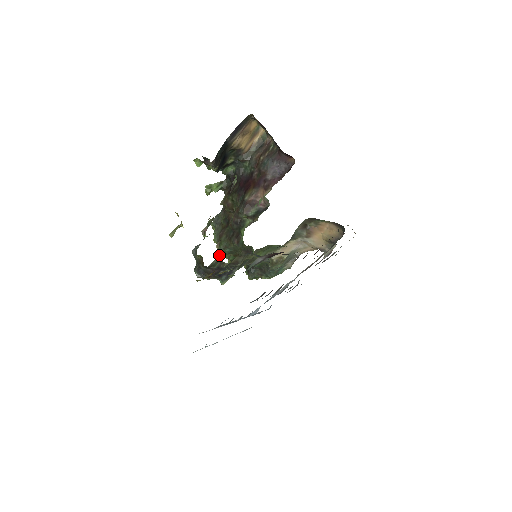
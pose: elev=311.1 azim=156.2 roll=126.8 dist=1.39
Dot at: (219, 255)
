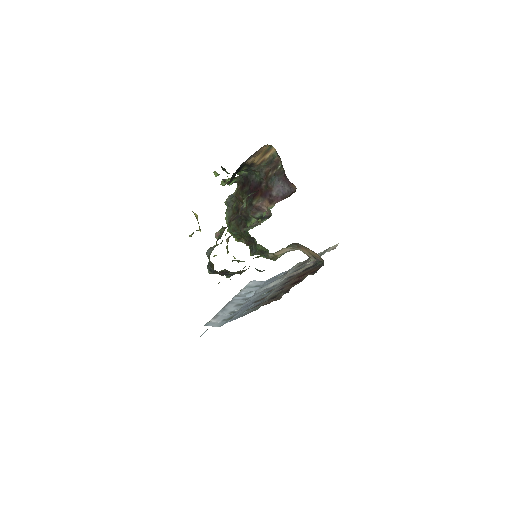
Dot at: (227, 249)
